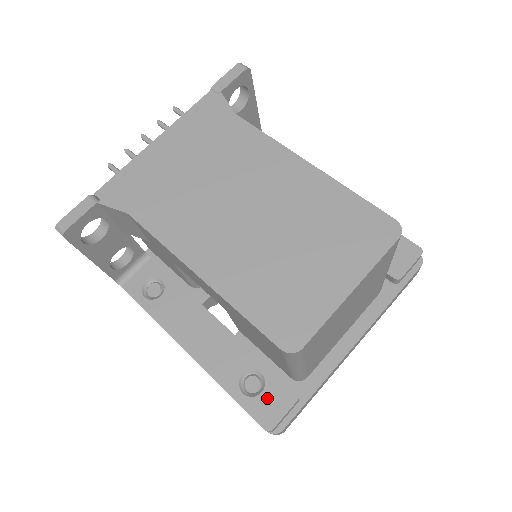
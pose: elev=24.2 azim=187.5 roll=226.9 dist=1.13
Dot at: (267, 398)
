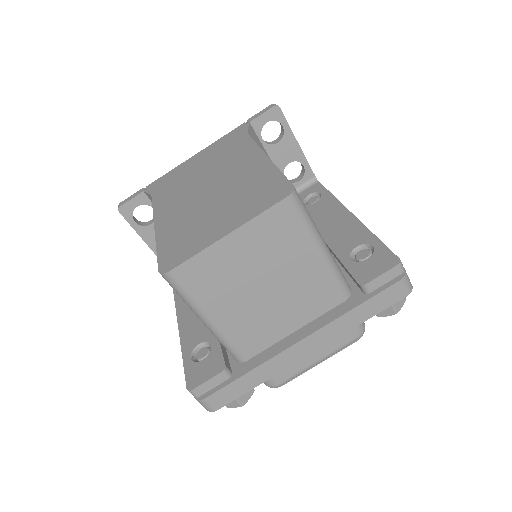
Dot at: (203, 365)
